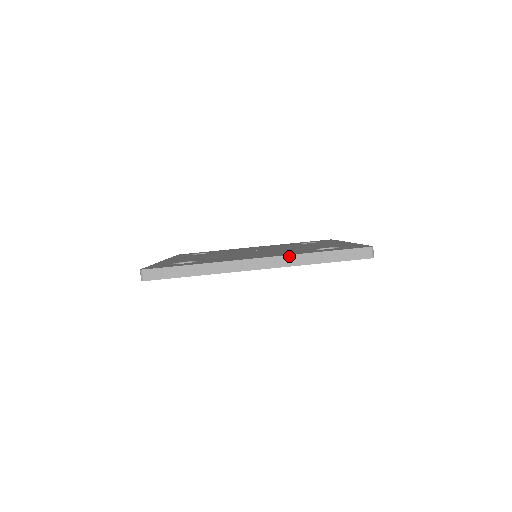
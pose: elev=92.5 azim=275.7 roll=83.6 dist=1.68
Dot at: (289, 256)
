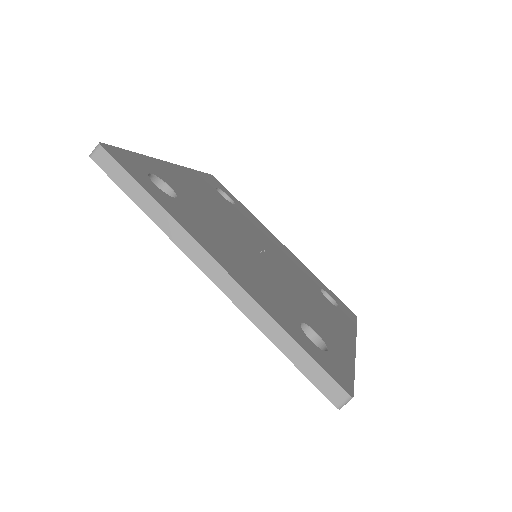
Dot at: (254, 301)
